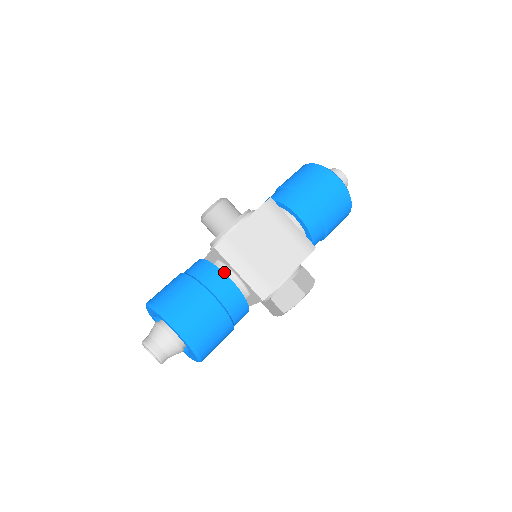
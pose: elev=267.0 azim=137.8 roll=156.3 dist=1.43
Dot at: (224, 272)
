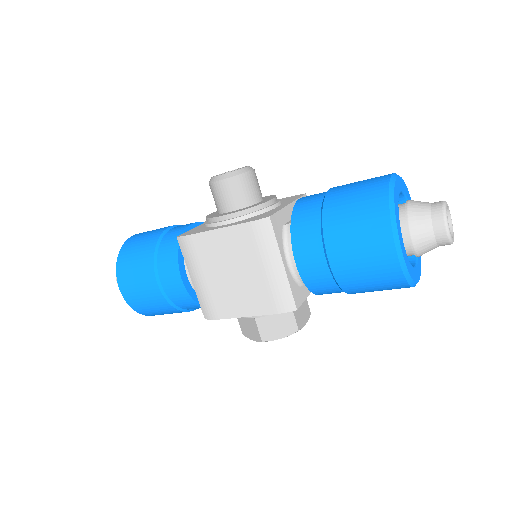
Dot at: occluded
